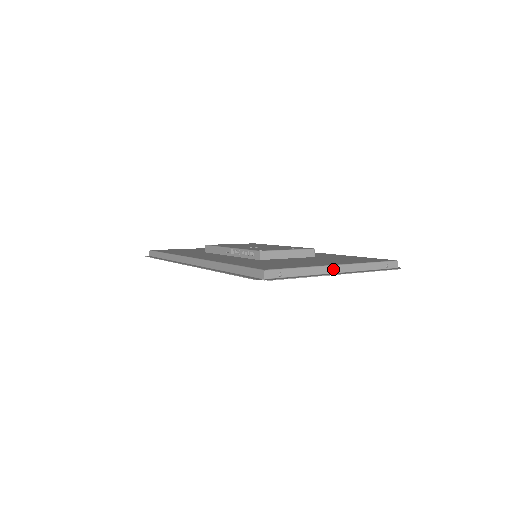
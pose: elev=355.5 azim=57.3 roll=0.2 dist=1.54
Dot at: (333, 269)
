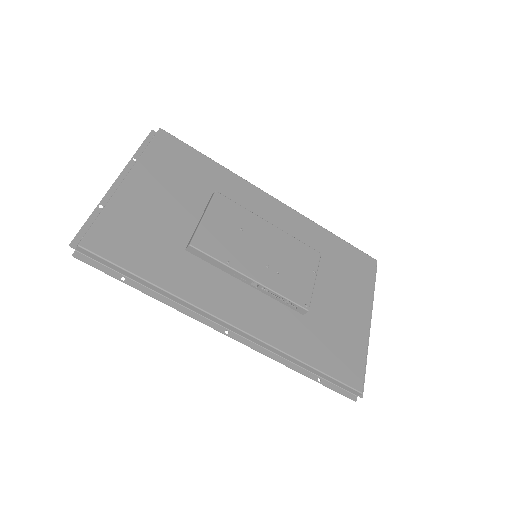
Dot at: (368, 326)
